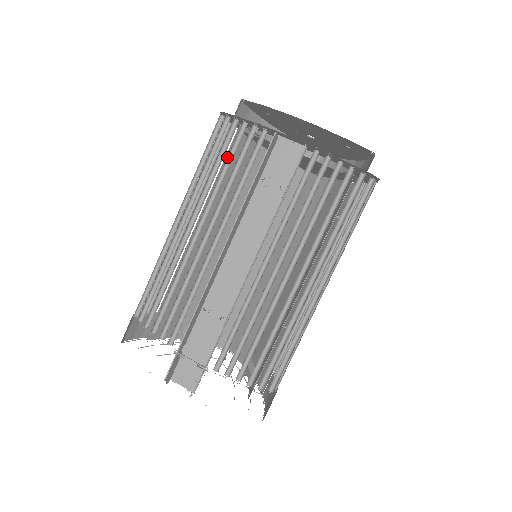
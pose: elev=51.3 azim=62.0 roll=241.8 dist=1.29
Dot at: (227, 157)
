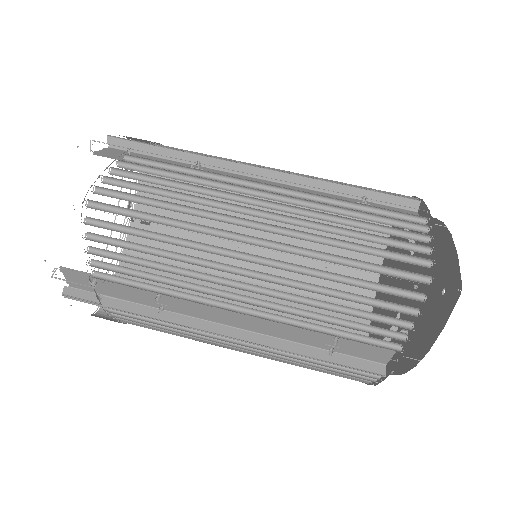
Dot at: (358, 310)
